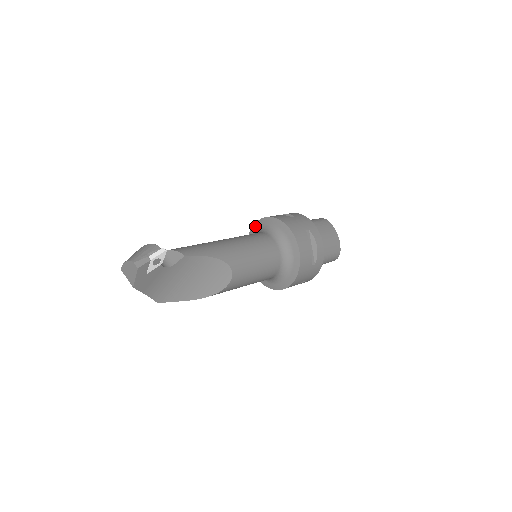
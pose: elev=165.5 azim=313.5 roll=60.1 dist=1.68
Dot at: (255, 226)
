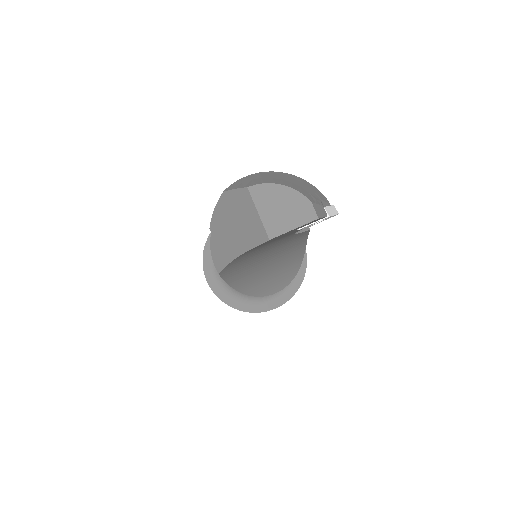
Dot at: occluded
